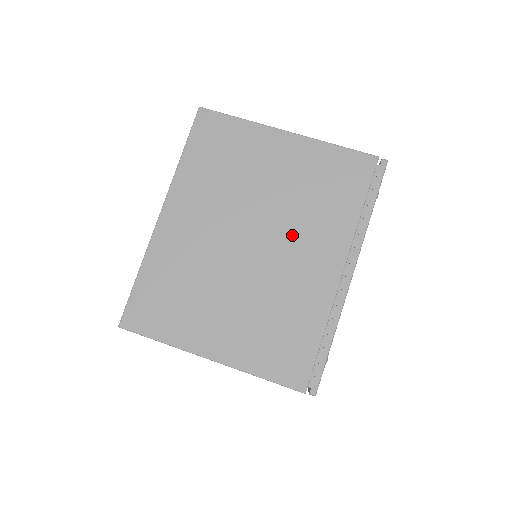
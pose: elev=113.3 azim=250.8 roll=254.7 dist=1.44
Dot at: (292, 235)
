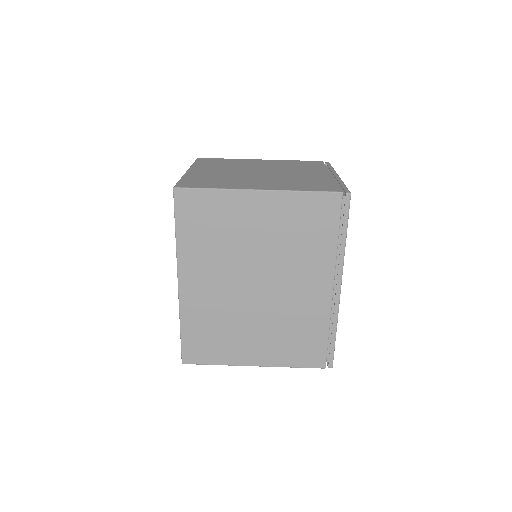
Dot at: (287, 273)
